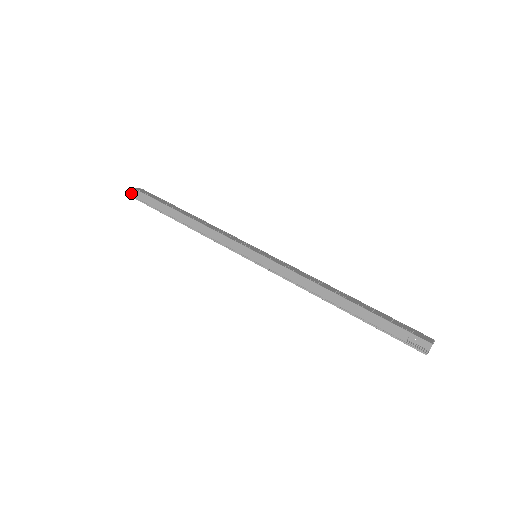
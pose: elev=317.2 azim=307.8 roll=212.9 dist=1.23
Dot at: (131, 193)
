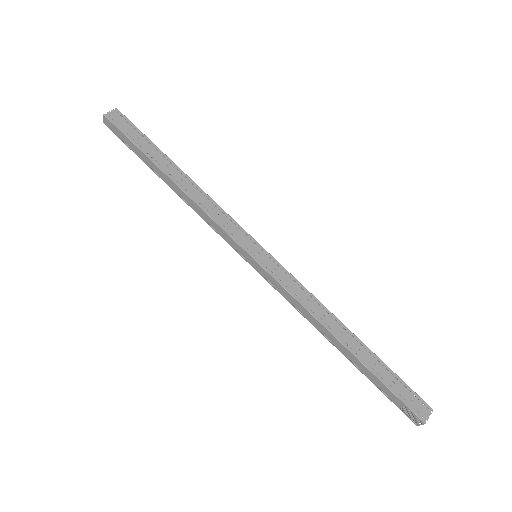
Dot at: (103, 120)
